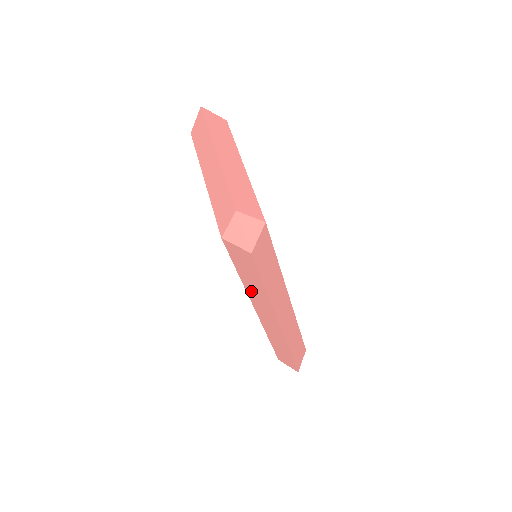
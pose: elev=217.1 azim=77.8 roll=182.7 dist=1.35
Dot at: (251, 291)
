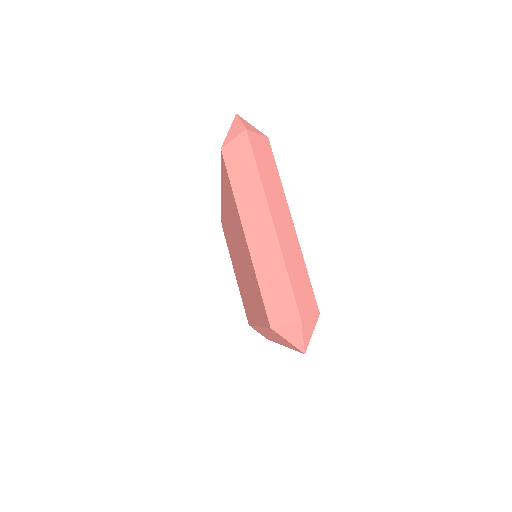
Dot at: (268, 332)
